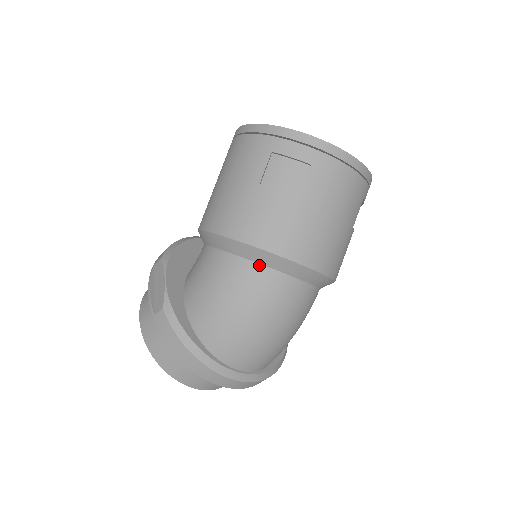
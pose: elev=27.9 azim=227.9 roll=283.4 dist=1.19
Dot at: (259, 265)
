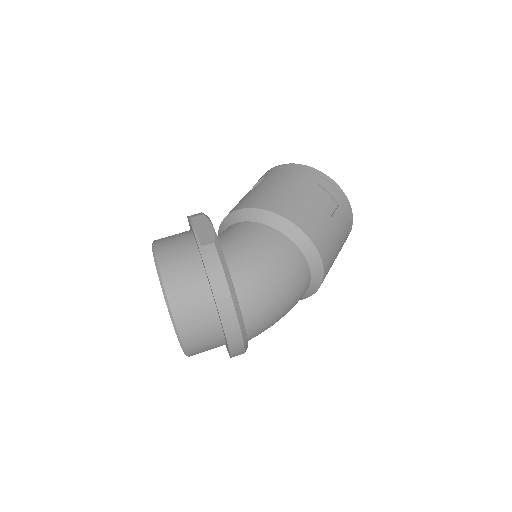
Dot at: (296, 246)
